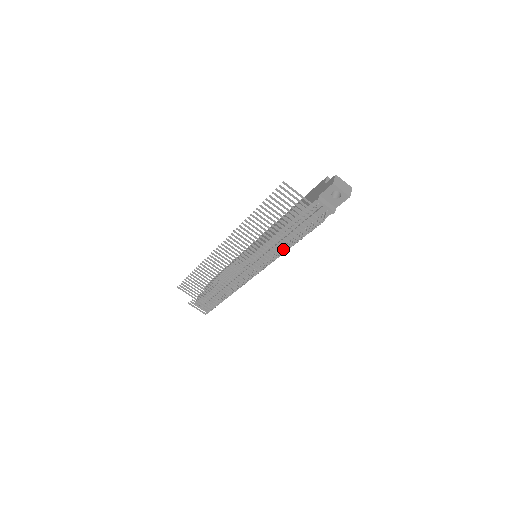
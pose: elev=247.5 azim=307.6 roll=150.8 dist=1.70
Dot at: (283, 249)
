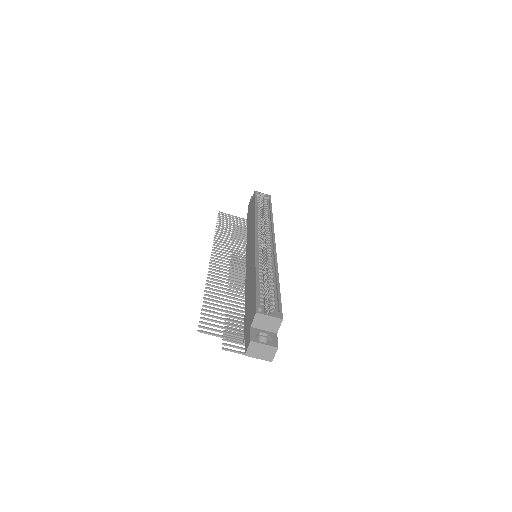
Dot at: occluded
